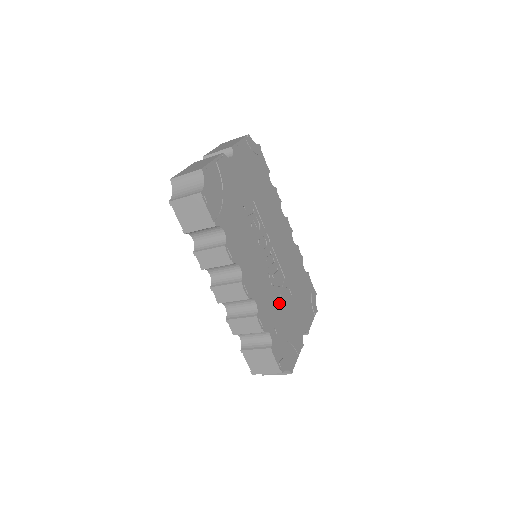
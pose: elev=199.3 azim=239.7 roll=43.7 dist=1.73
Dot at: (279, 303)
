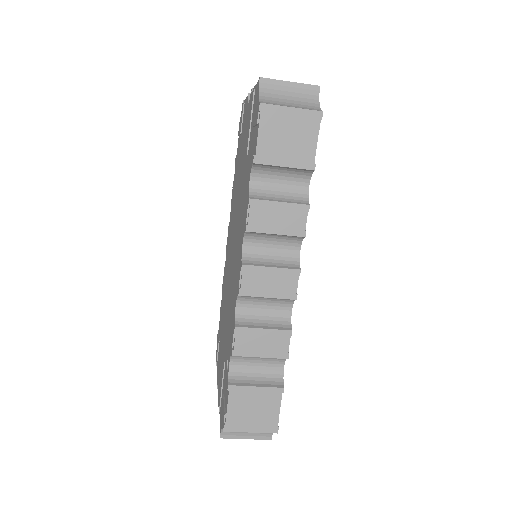
Dot at: occluded
